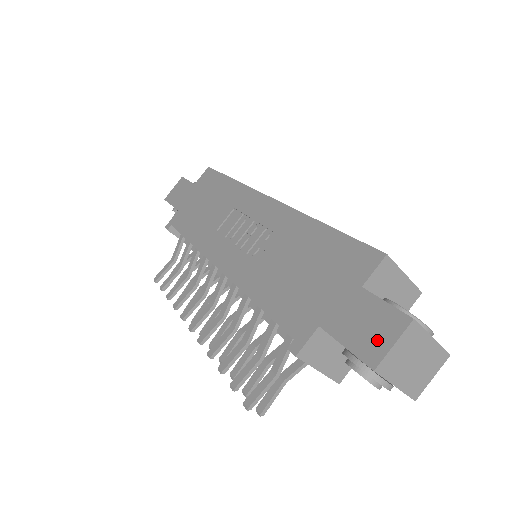
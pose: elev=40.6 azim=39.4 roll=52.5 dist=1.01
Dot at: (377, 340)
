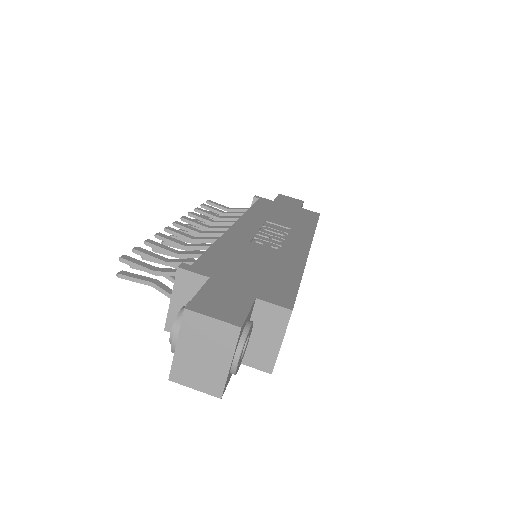
Dot at: (213, 308)
